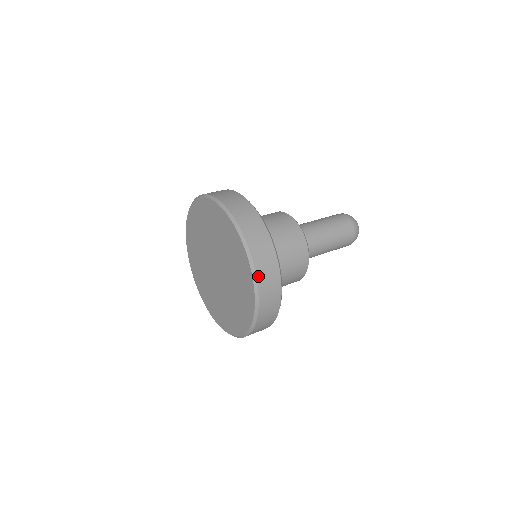
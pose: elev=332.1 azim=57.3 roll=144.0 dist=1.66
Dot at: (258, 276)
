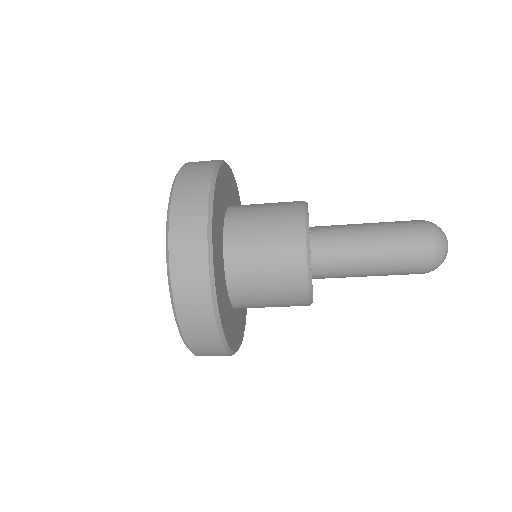
Dot at: (187, 164)
